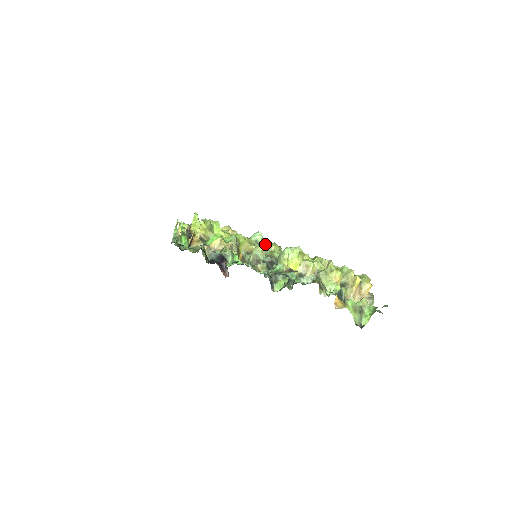
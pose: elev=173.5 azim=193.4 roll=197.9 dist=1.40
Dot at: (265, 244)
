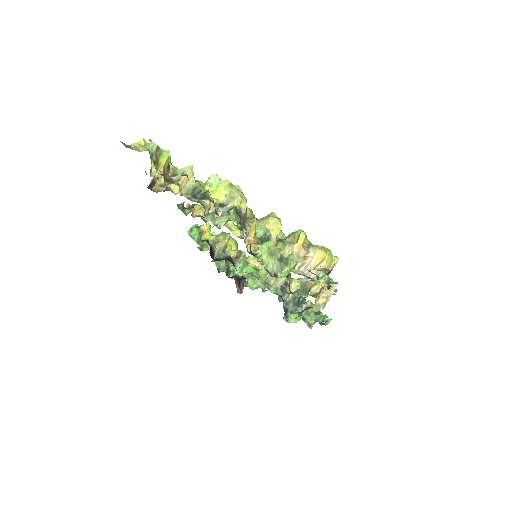
Dot at: occluded
